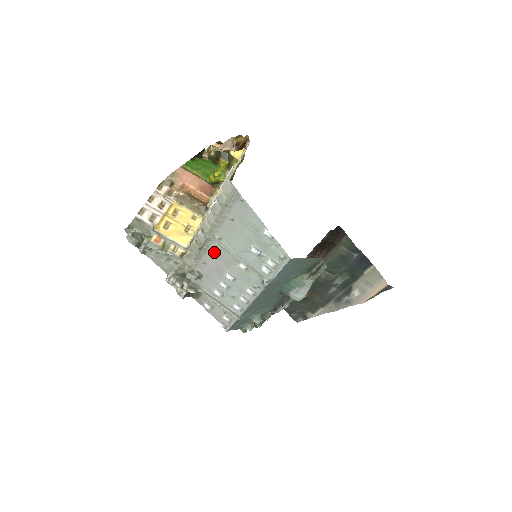
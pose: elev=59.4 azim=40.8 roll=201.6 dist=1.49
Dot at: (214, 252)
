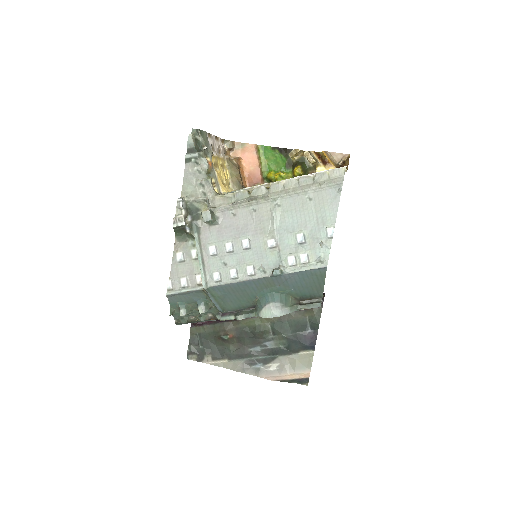
Dot at: (257, 212)
